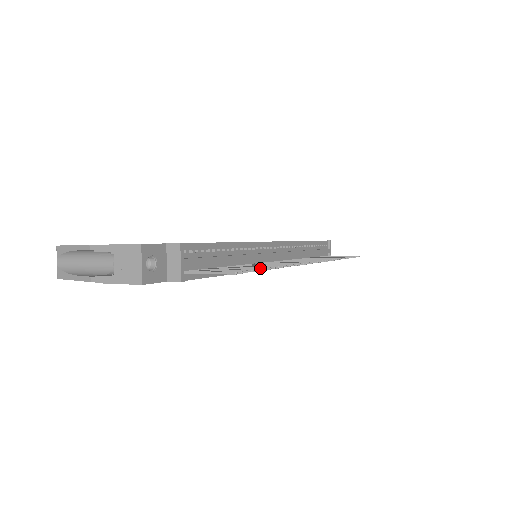
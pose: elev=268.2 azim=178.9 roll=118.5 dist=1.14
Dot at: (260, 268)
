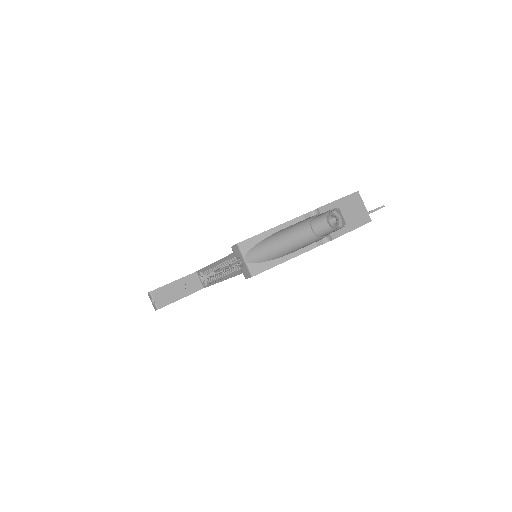
Dot at: occluded
